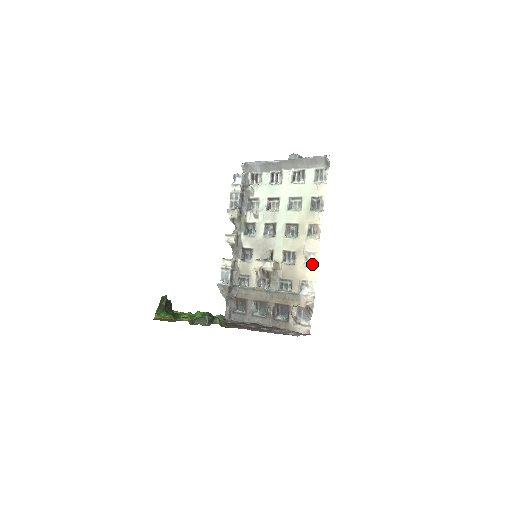
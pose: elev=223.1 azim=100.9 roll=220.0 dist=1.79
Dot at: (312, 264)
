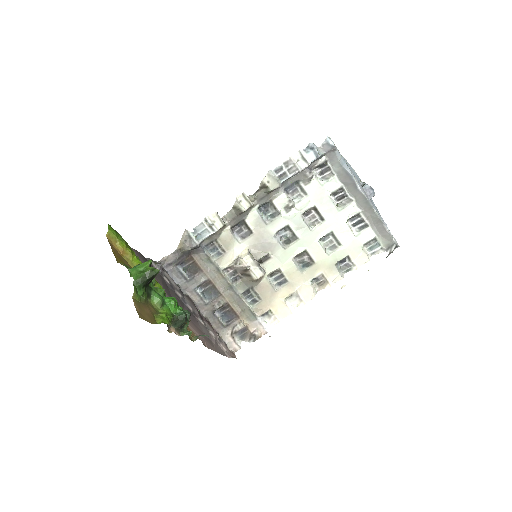
Dot at: (291, 306)
